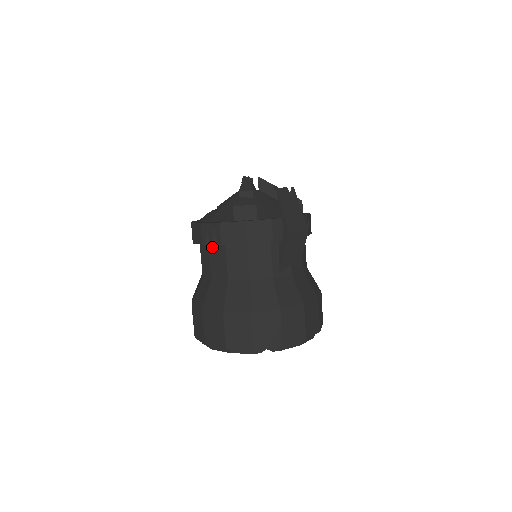
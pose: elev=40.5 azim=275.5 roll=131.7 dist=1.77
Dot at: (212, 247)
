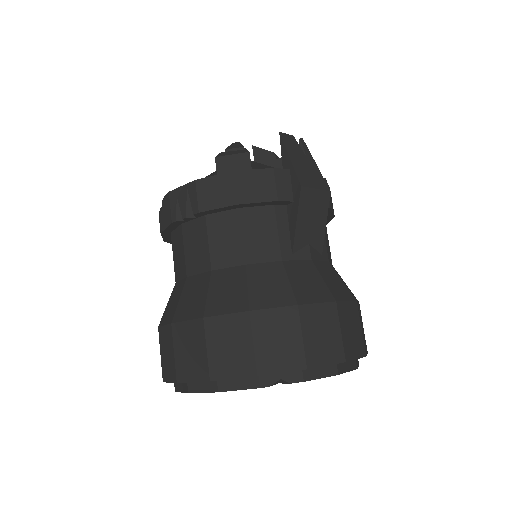
Dot at: (187, 226)
